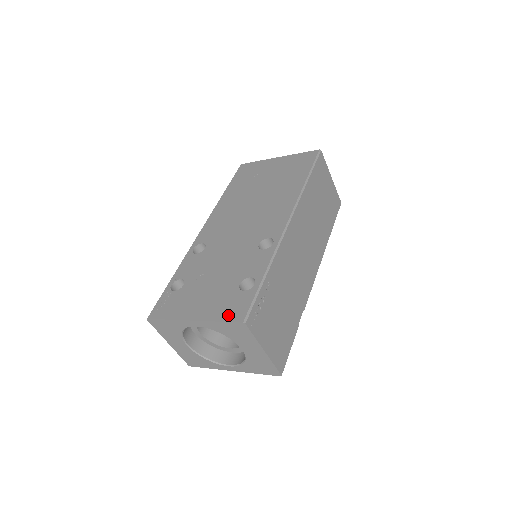
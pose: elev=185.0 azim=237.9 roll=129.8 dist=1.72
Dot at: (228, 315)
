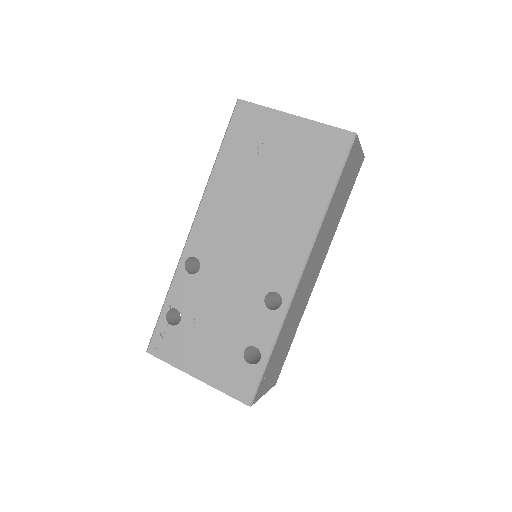
Dot at: (233, 390)
